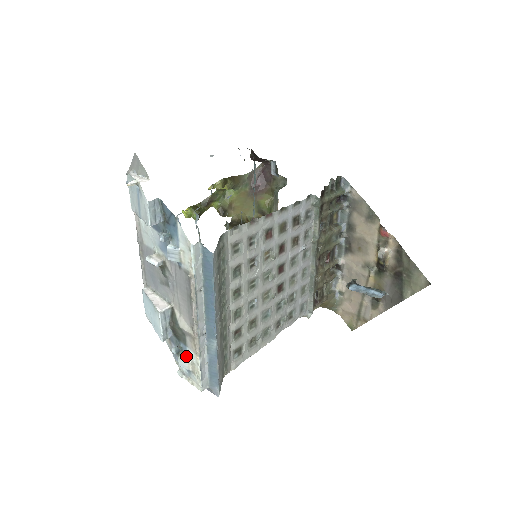
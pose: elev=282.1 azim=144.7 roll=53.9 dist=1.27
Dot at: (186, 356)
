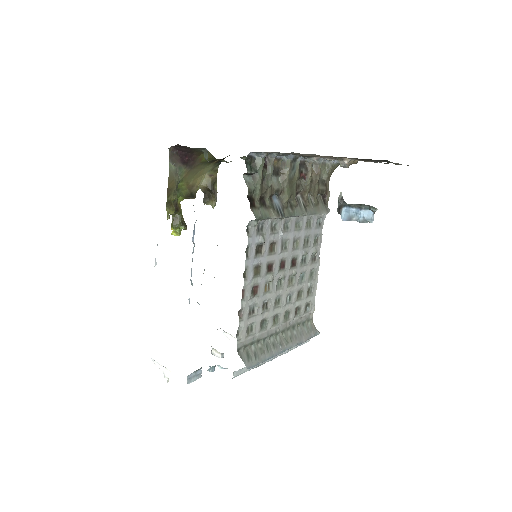
Dot at: occluded
